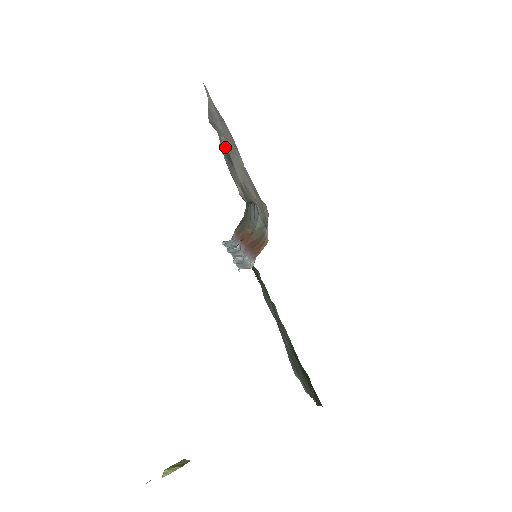
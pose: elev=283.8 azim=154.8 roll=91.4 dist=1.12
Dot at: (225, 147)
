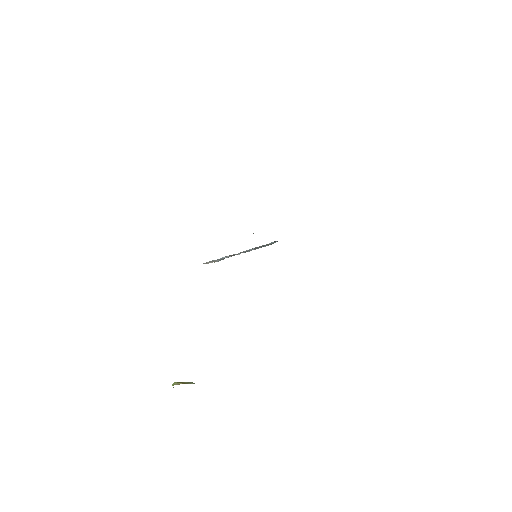
Dot at: occluded
